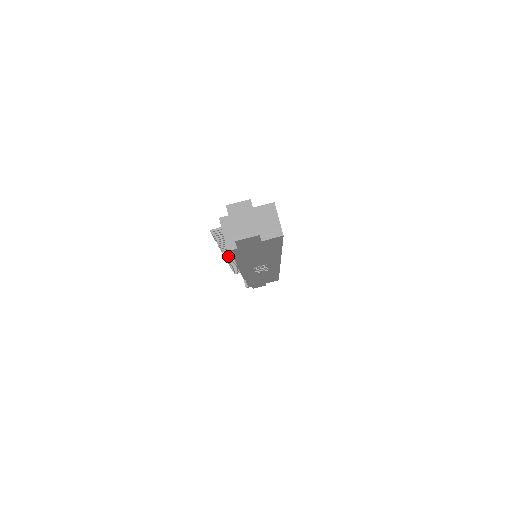
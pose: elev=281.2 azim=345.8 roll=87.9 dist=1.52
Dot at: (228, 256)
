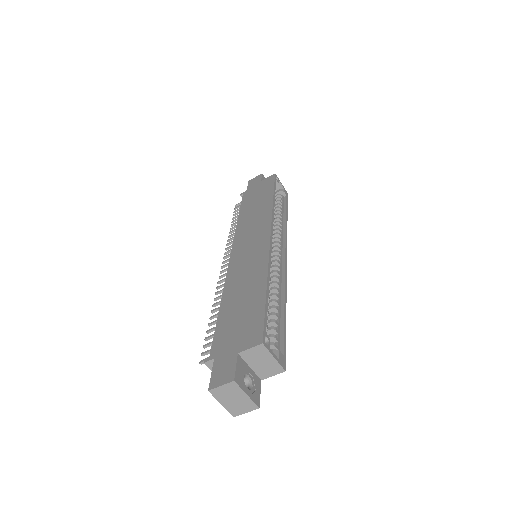
Dot at: (224, 267)
